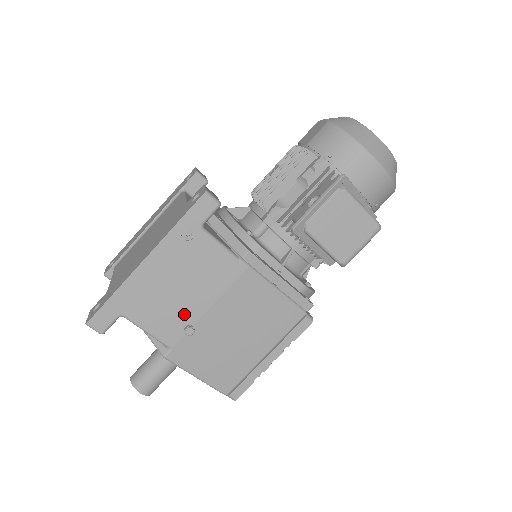
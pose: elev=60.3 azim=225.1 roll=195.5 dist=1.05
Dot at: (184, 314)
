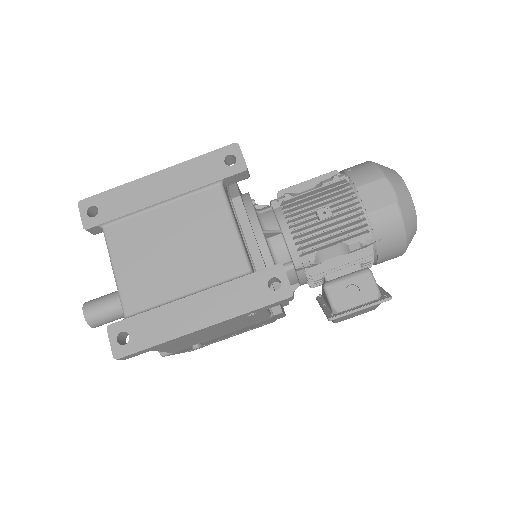
Dot at: (201, 341)
